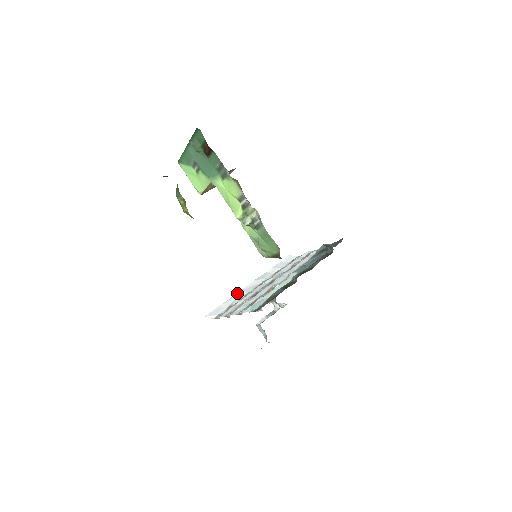
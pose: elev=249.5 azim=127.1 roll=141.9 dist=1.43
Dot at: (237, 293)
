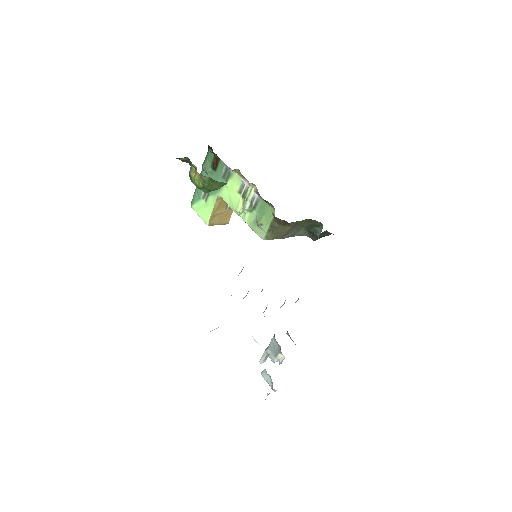
Dot at: occluded
